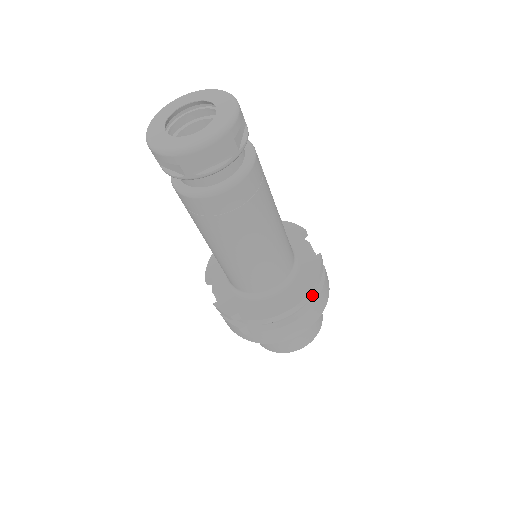
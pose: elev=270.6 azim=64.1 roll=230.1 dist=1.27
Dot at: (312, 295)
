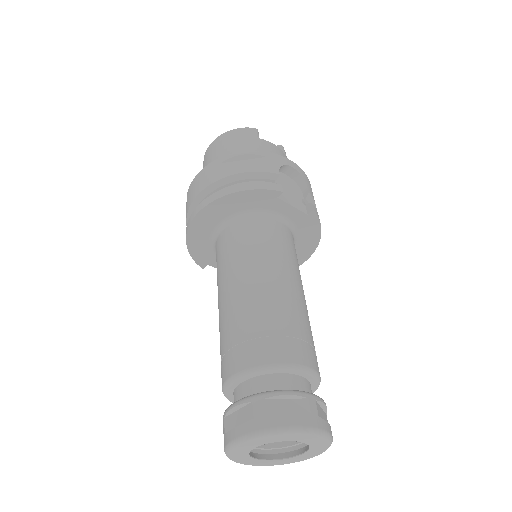
Dot at: occluded
